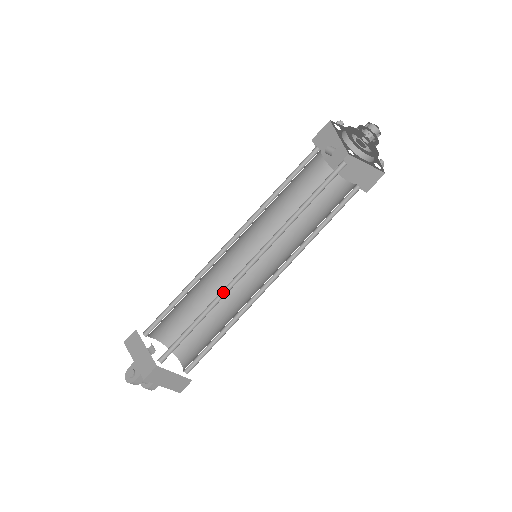
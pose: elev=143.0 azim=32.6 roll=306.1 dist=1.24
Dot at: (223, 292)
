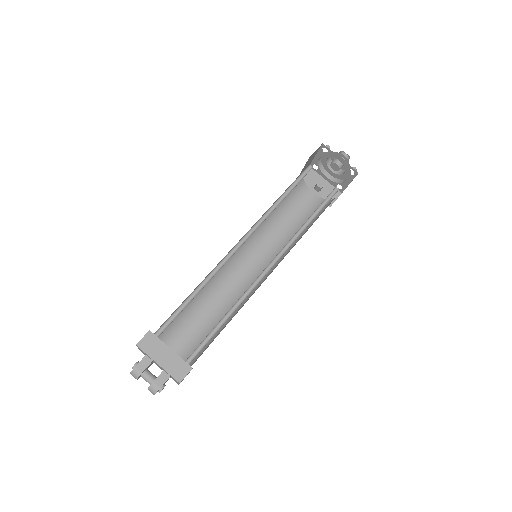
Dot at: (217, 271)
